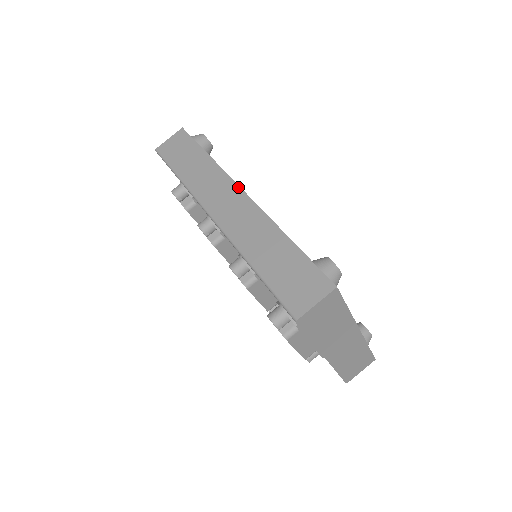
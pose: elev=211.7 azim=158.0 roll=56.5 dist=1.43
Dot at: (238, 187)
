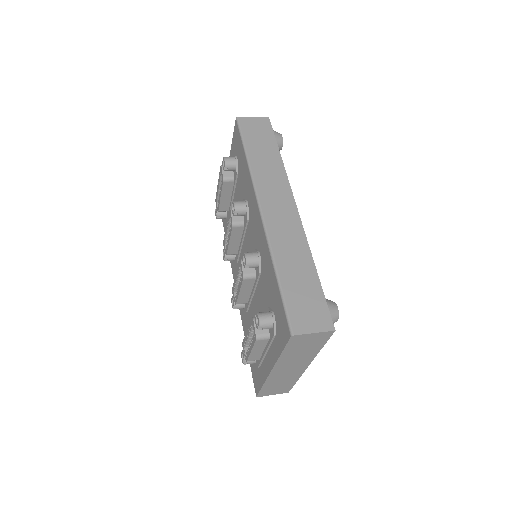
Dot at: (294, 200)
